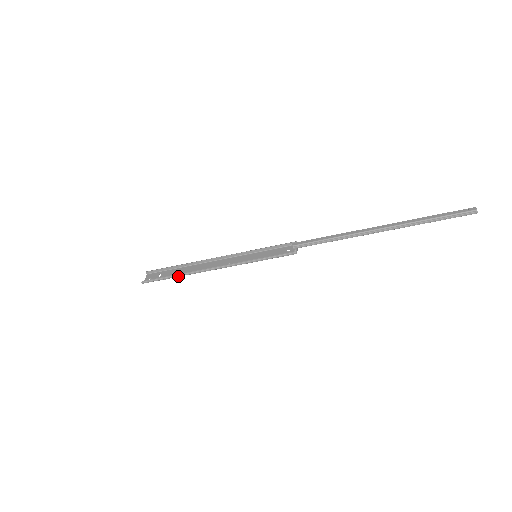
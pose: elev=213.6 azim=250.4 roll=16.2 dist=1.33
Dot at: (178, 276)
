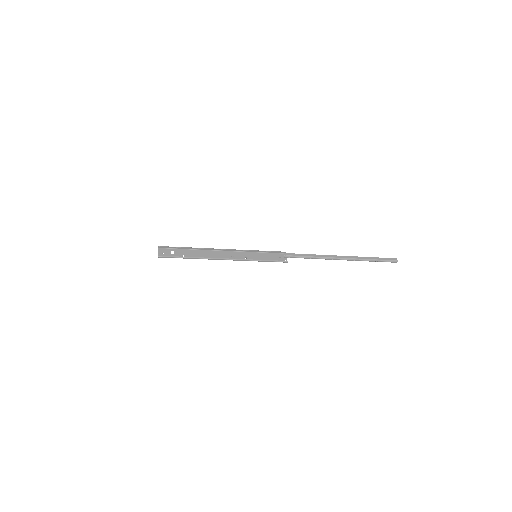
Dot at: (192, 258)
